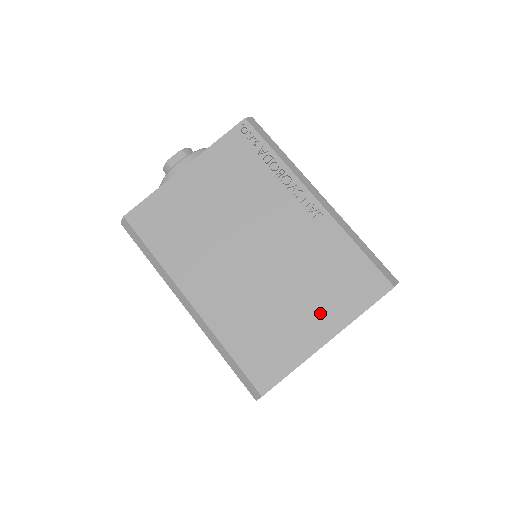
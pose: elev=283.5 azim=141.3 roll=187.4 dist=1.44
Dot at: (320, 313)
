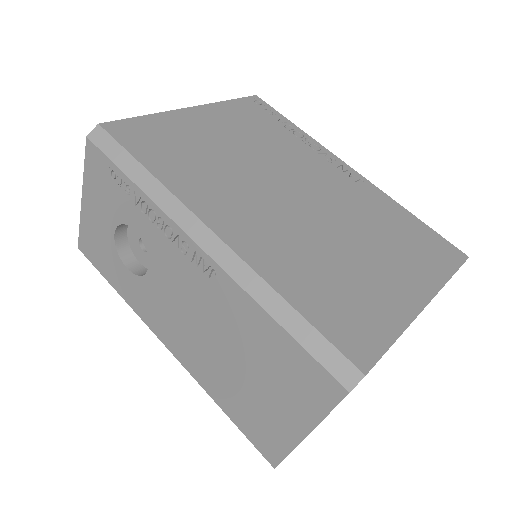
Dot at: (402, 271)
